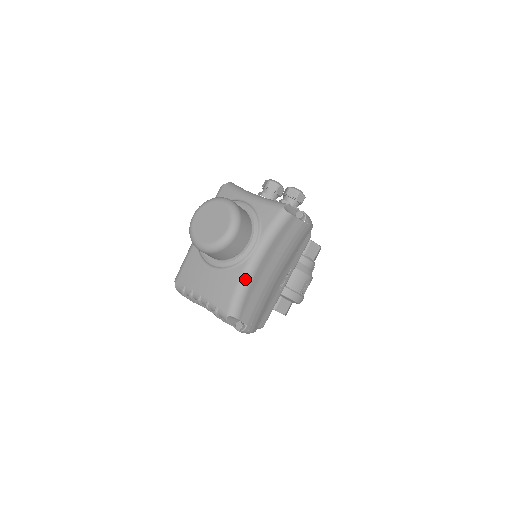
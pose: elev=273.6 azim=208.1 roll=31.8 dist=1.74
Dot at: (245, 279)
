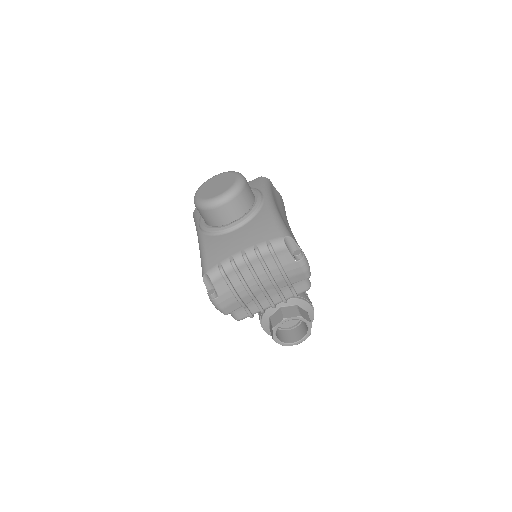
Dot at: (274, 212)
